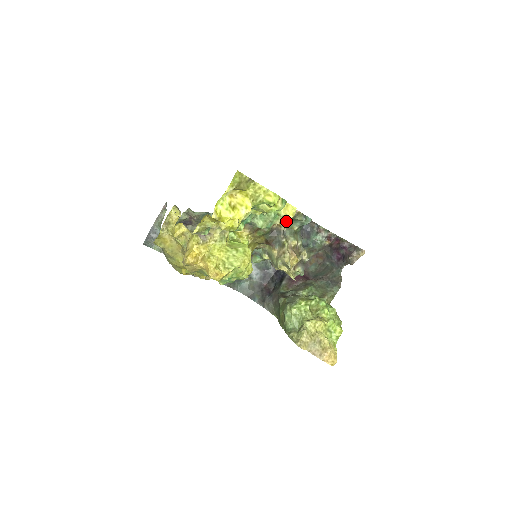
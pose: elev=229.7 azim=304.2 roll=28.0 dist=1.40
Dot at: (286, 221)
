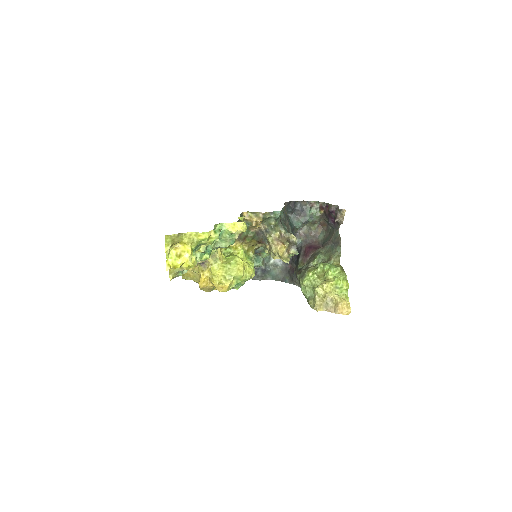
Dot at: (260, 223)
